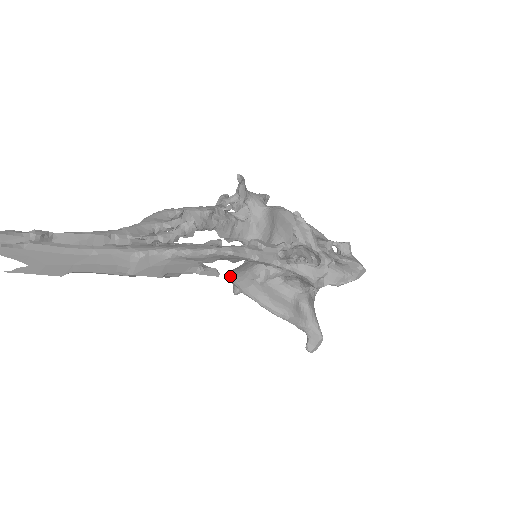
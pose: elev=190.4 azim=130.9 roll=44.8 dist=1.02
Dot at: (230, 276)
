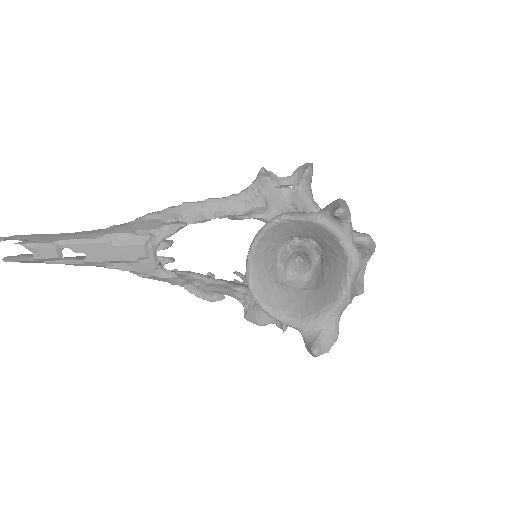
Dot at: (247, 283)
